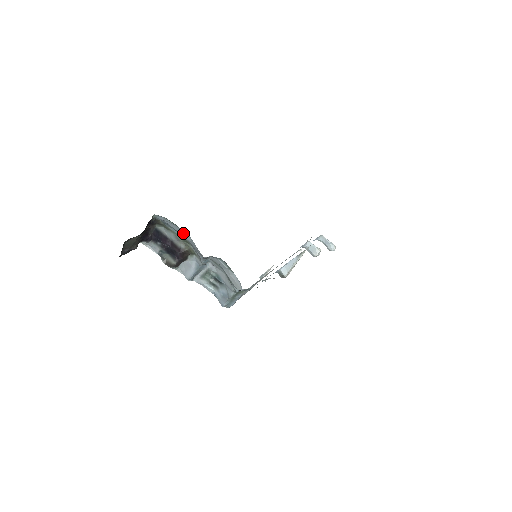
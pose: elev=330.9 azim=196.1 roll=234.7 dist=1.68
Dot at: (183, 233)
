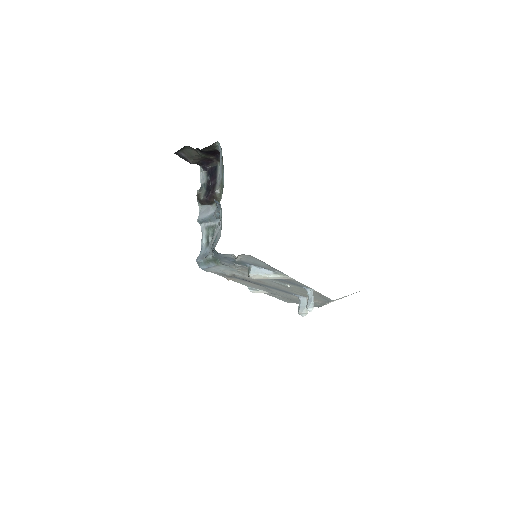
Dot at: (221, 171)
